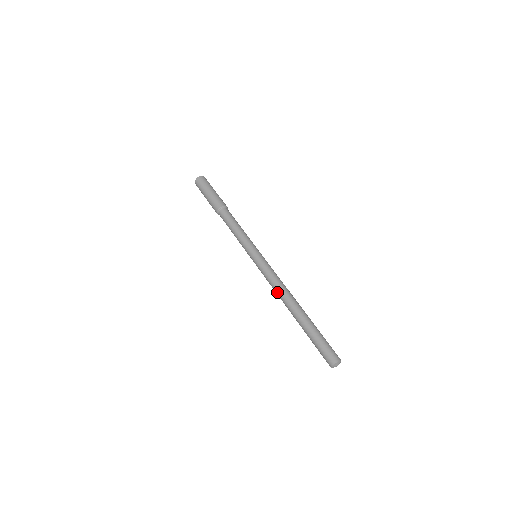
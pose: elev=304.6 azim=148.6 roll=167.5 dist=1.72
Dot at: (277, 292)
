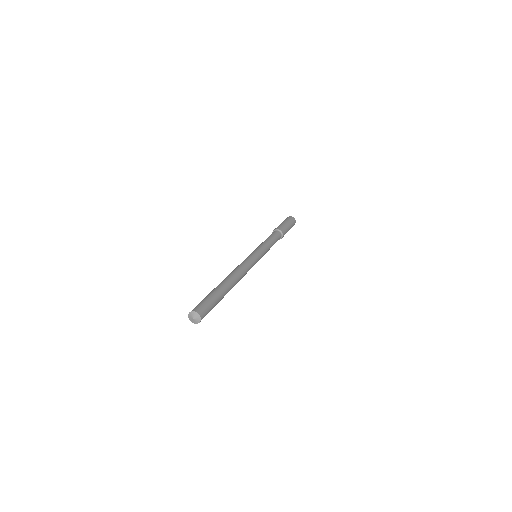
Dot at: occluded
